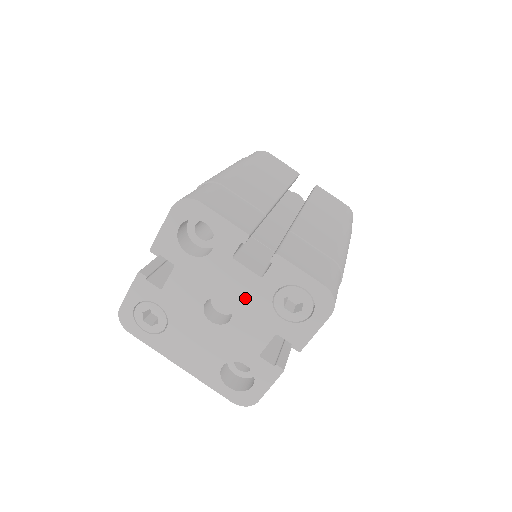
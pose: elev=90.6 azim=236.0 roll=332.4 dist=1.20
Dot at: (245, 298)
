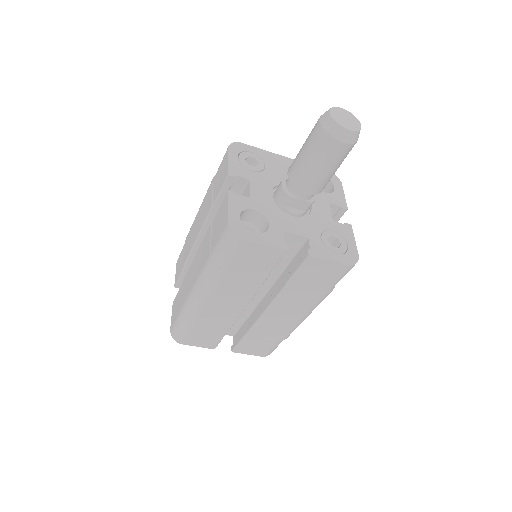
Dot at: occluded
